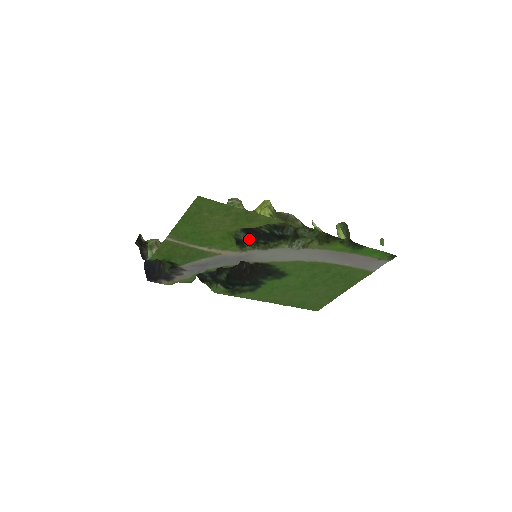
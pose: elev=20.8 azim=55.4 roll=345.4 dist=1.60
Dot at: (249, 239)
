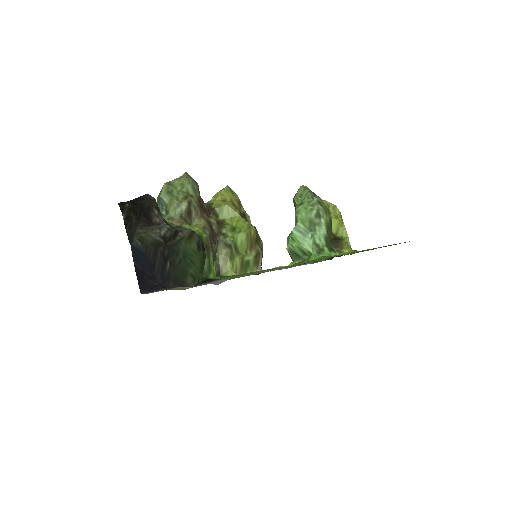
Dot at: occluded
